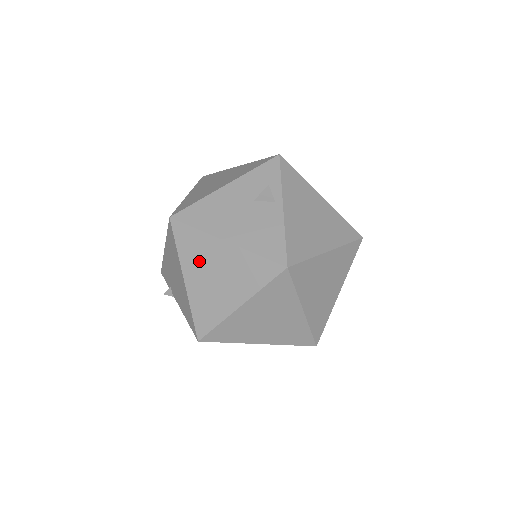
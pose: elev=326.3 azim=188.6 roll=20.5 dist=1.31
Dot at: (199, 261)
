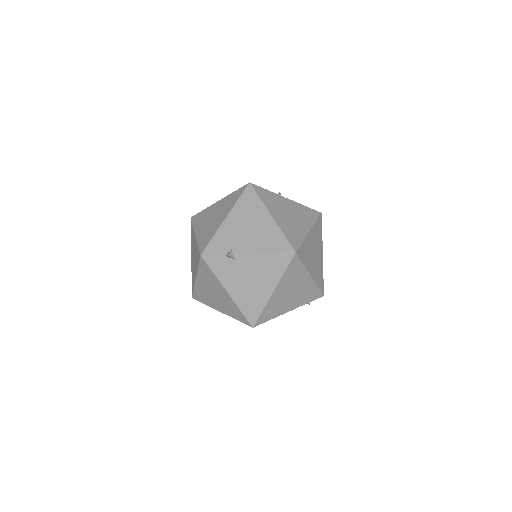
Dot at: (277, 206)
